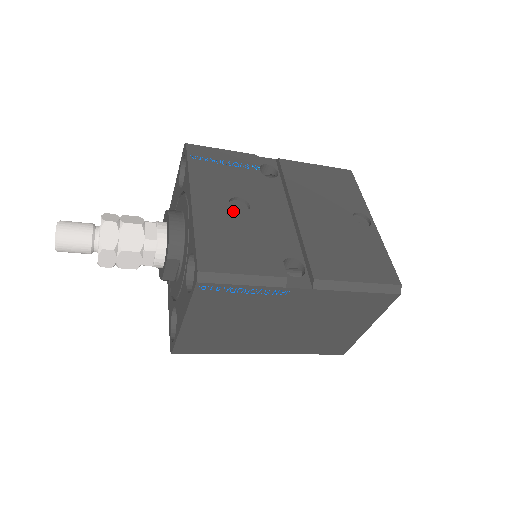
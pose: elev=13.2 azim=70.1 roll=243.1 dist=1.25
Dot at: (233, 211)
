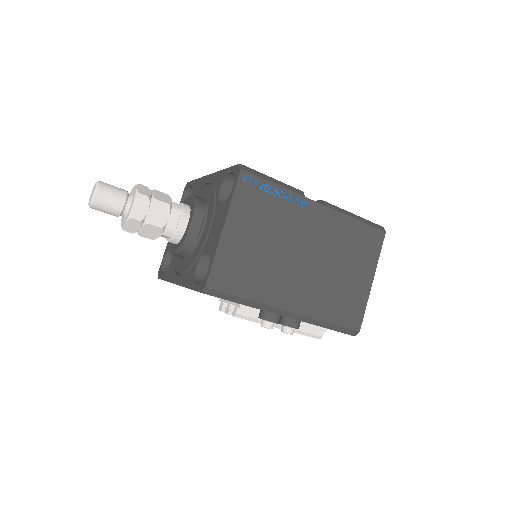
Dot at: occluded
